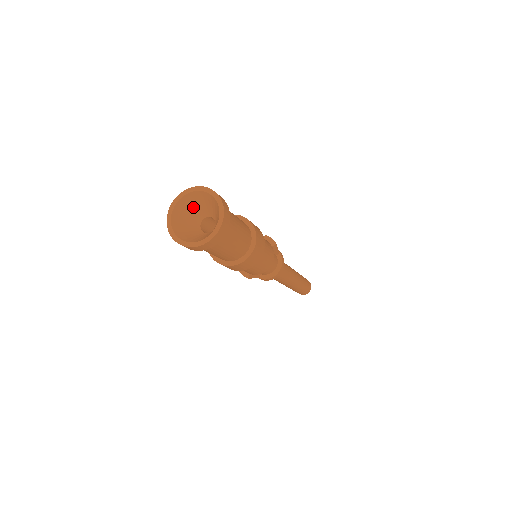
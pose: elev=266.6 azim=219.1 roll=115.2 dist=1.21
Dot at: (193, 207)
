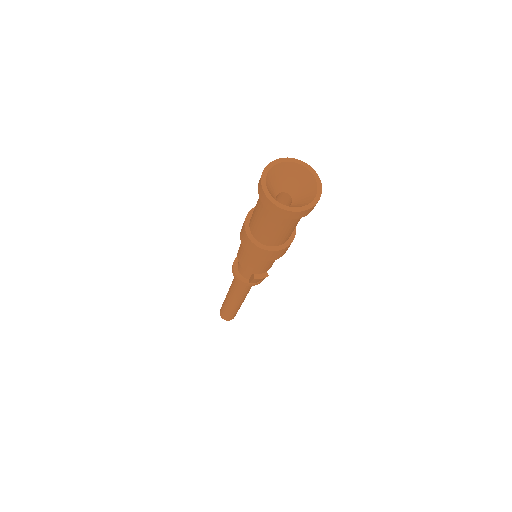
Dot at: (270, 190)
